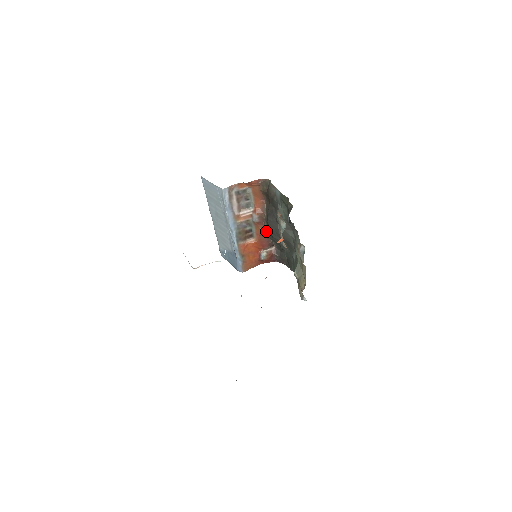
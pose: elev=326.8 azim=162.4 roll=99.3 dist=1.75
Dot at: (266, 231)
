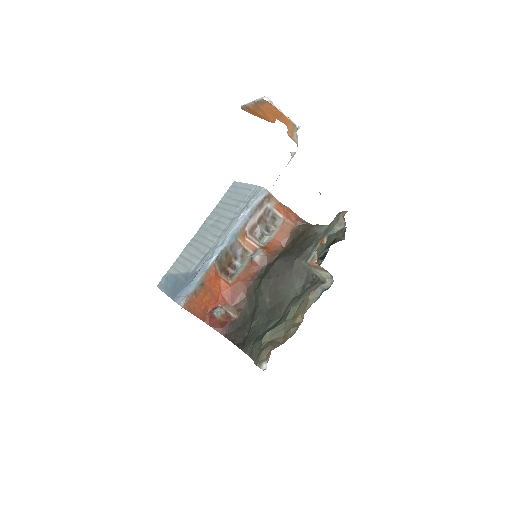
Dot at: (255, 280)
